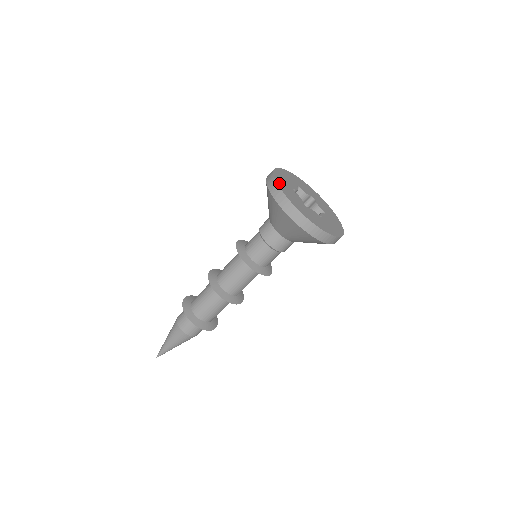
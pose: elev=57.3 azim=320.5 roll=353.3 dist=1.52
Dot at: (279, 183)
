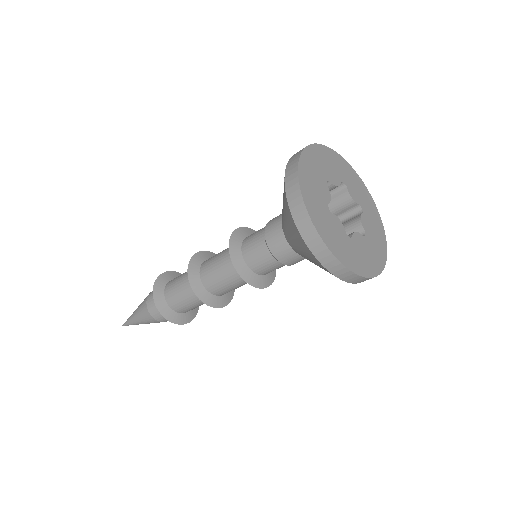
Dot at: (304, 161)
